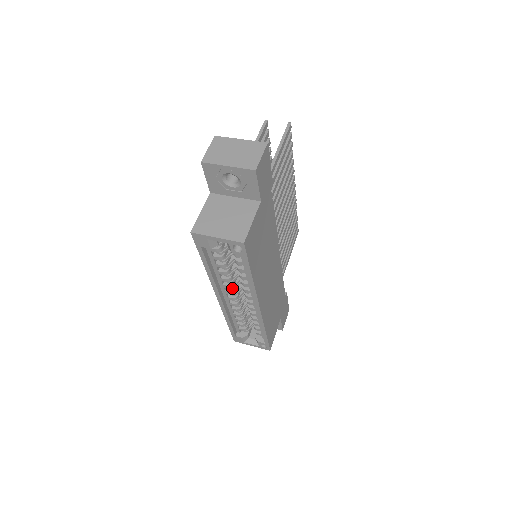
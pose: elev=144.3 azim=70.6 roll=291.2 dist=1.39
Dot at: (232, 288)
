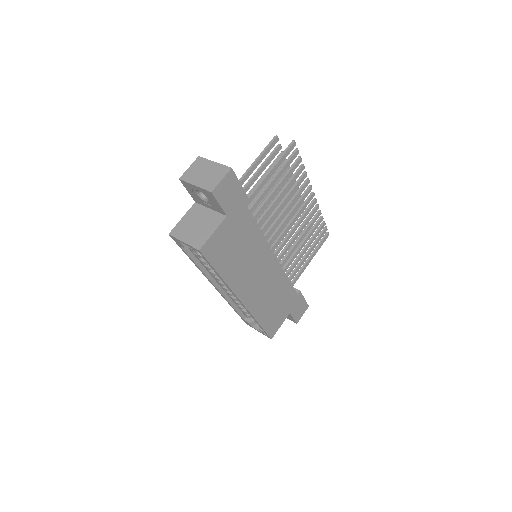
Dot at: occluded
